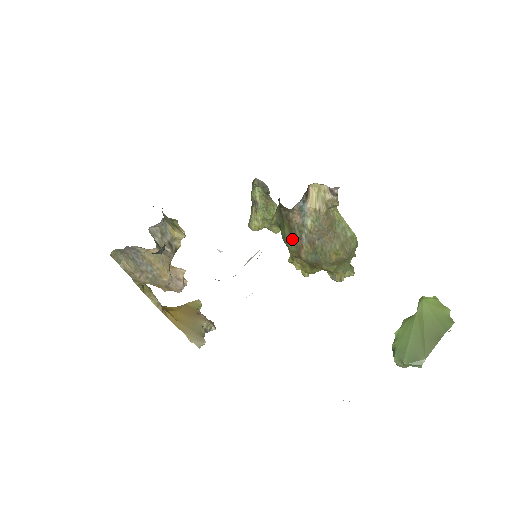
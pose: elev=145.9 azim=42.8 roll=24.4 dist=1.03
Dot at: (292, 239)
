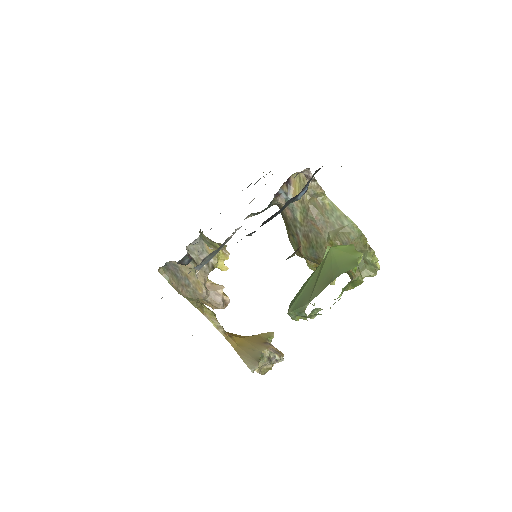
Dot at: (292, 237)
